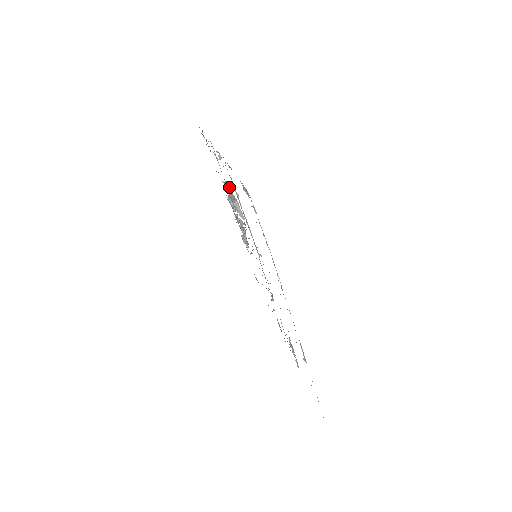
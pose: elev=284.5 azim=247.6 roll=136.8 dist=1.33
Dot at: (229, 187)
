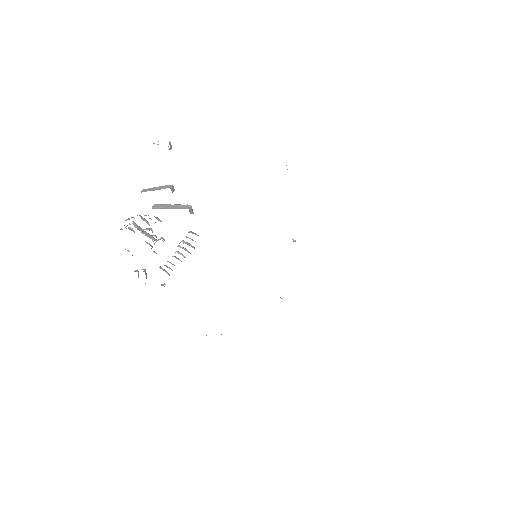
Dot at: (173, 190)
